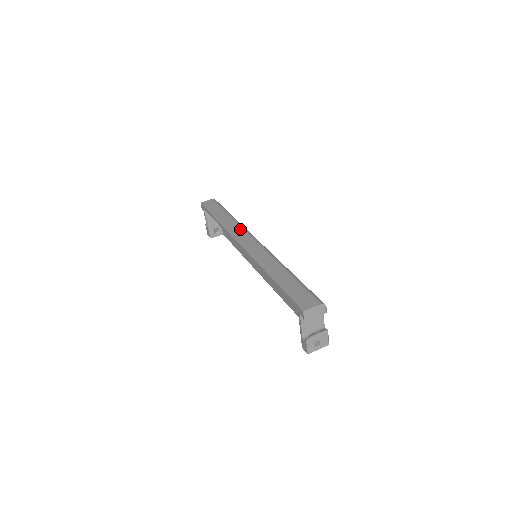
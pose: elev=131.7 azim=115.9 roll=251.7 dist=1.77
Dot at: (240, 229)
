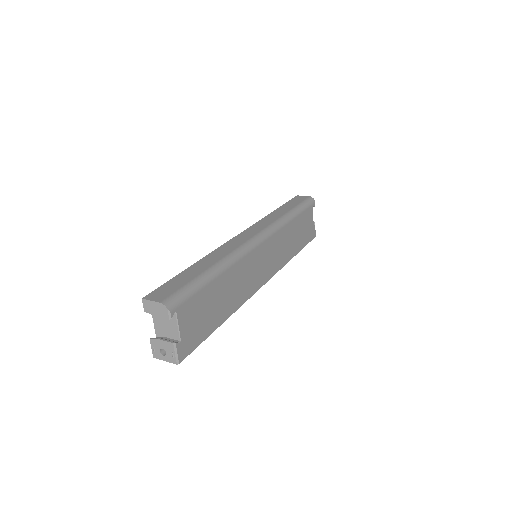
Dot at: (268, 224)
